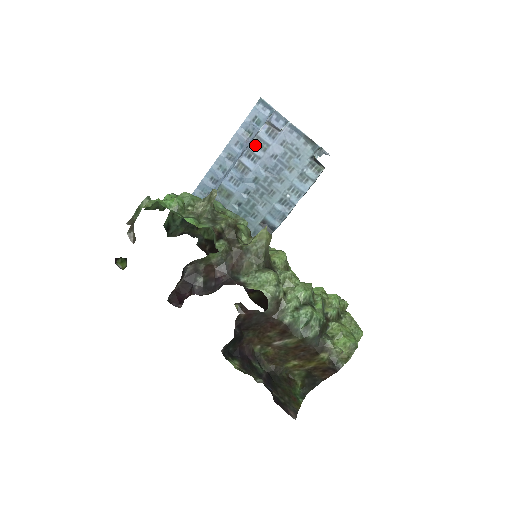
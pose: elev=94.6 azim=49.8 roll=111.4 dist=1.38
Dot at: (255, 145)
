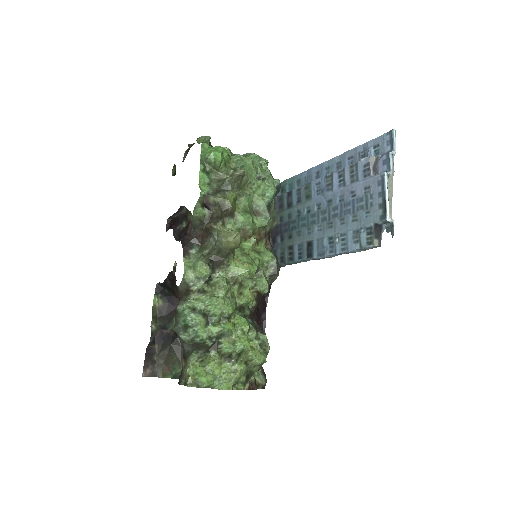
Dot at: (350, 170)
